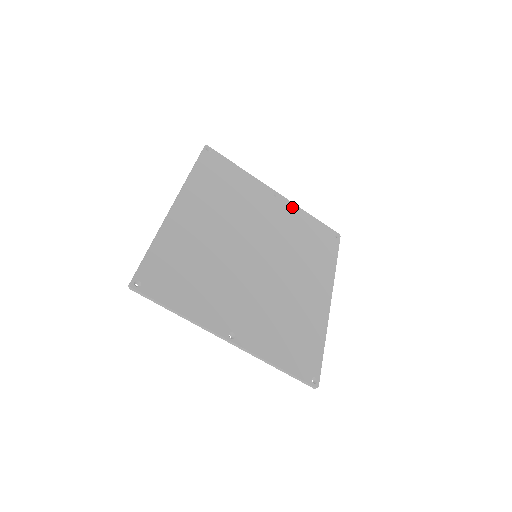
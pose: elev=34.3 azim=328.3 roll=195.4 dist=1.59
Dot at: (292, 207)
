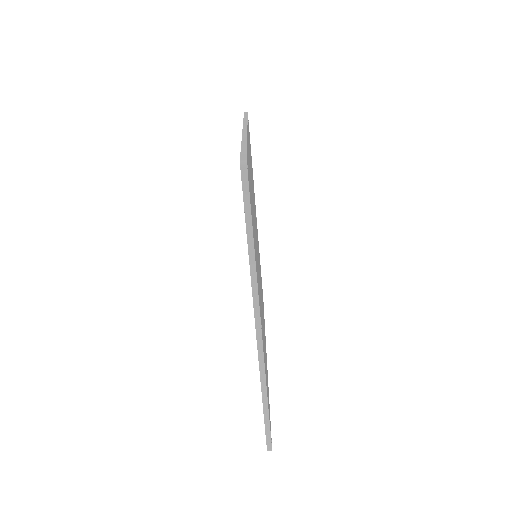
Dot at: occluded
